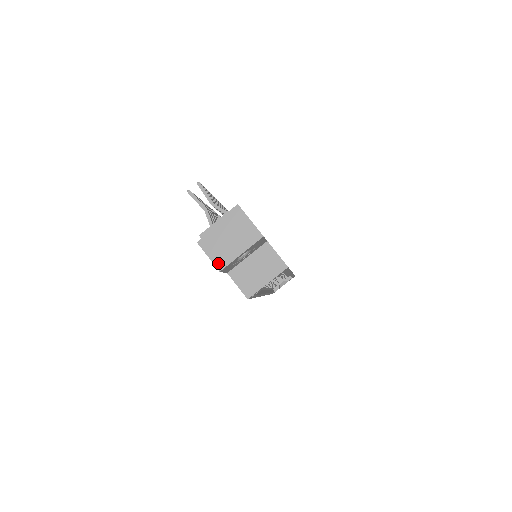
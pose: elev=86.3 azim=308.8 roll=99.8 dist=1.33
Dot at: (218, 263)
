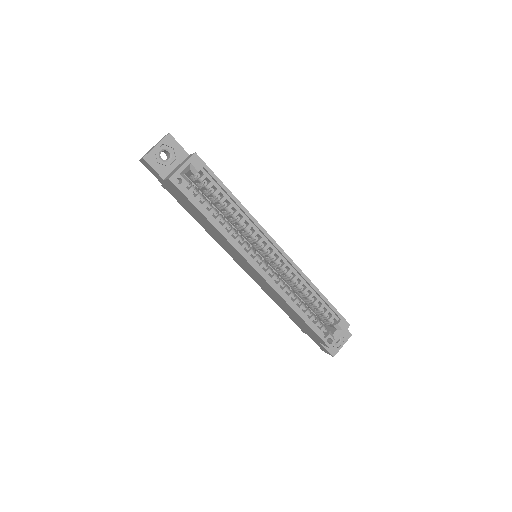
Dot at: (144, 157)
